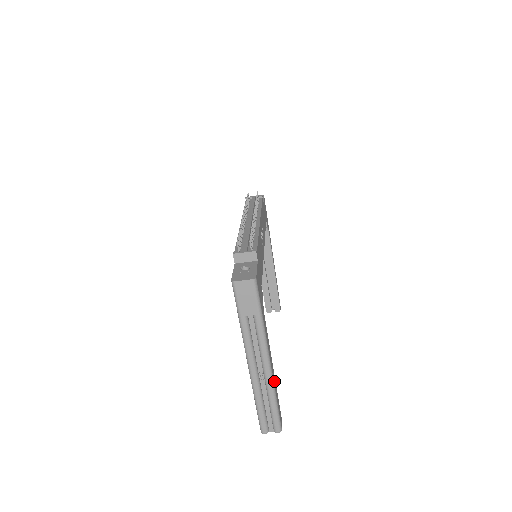
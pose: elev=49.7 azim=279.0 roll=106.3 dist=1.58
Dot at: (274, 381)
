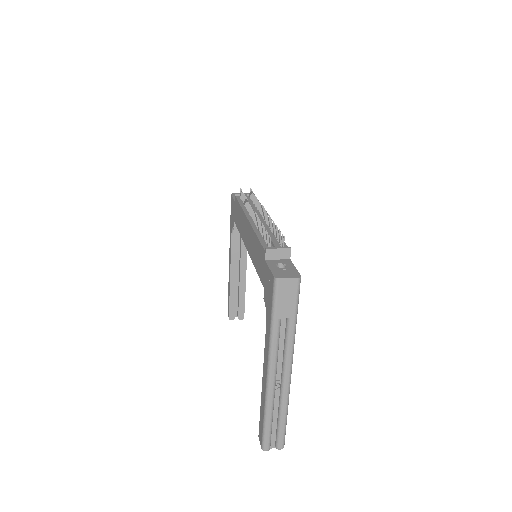
Dot at: occluded
